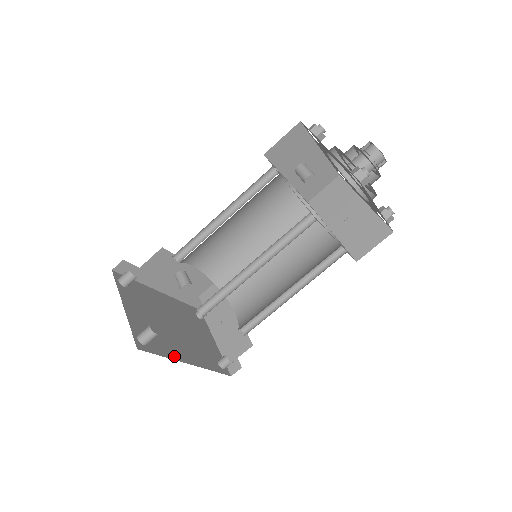
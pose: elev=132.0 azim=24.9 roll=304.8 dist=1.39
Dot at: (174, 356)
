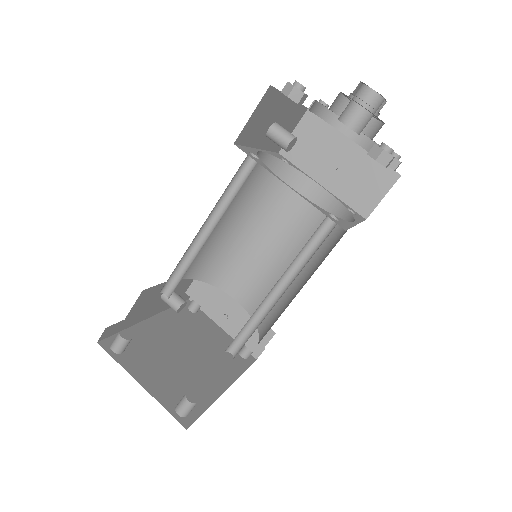
Dot at: (212, 396)
